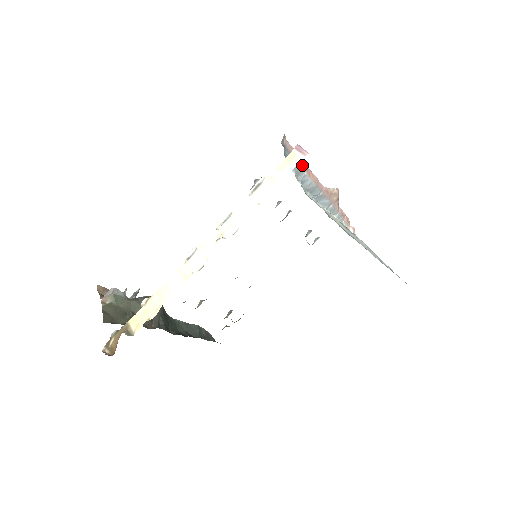
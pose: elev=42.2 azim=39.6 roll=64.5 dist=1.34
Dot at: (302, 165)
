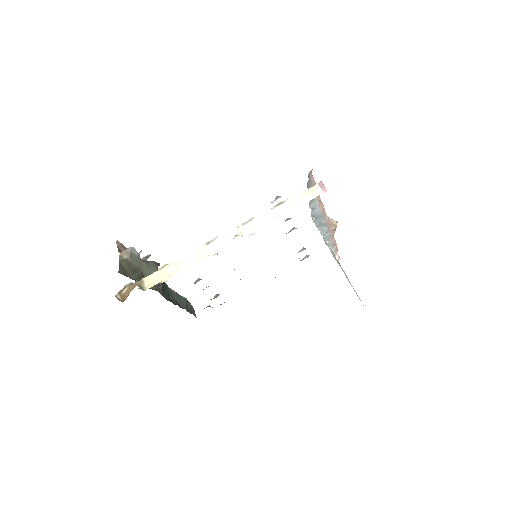
Dot at: (317, 196)
